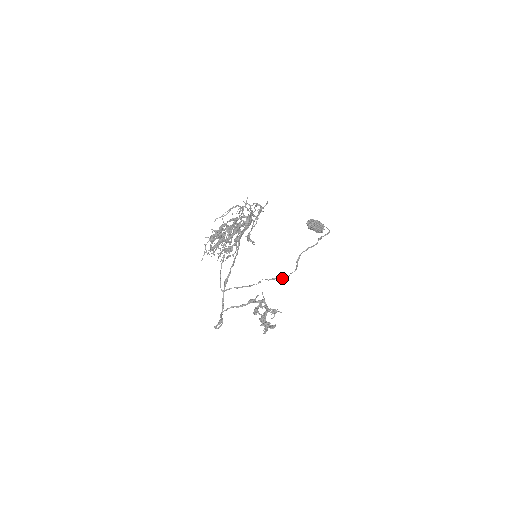
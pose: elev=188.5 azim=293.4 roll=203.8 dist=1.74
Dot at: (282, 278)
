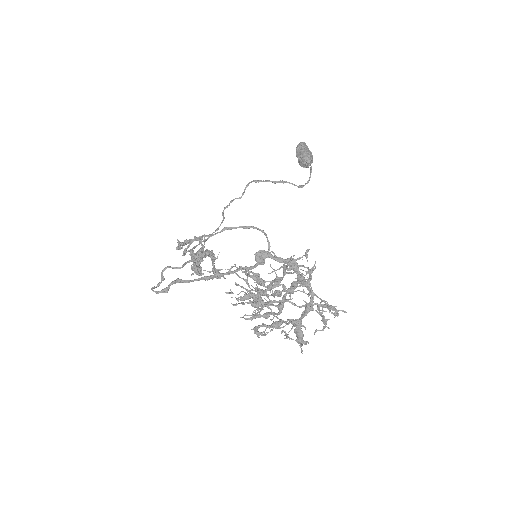
Dot at: (231, 201)
